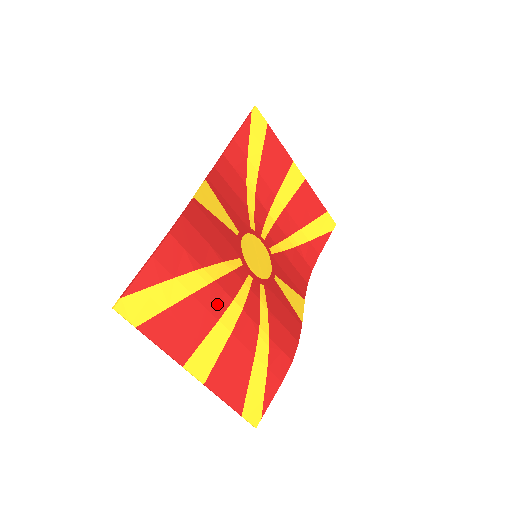
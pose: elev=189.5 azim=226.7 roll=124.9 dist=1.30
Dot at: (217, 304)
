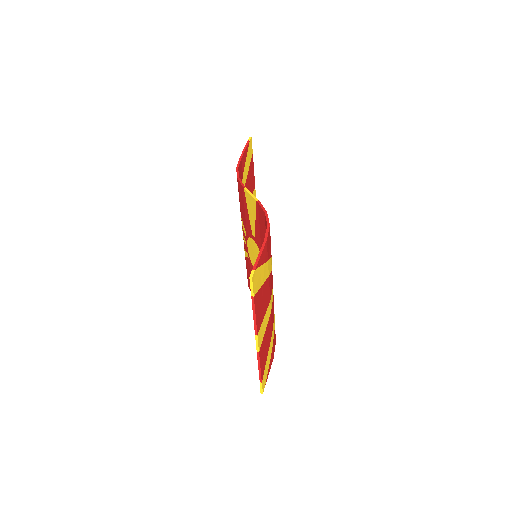
Dot at: (271, 287)
